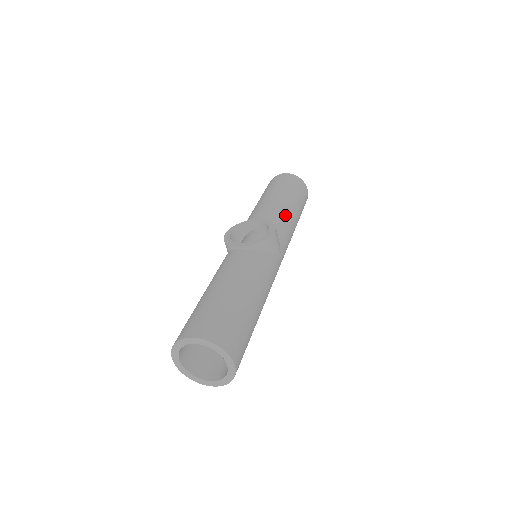
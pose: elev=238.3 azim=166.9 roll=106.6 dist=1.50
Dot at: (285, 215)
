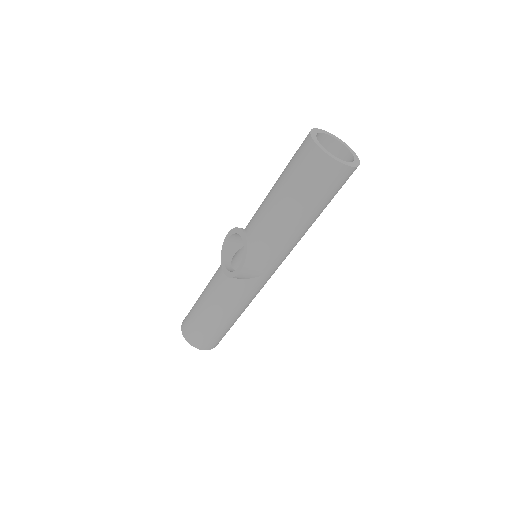
Dot at: (276, 232)
